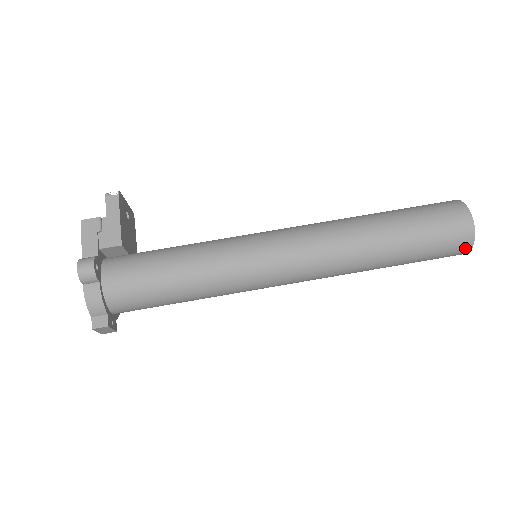
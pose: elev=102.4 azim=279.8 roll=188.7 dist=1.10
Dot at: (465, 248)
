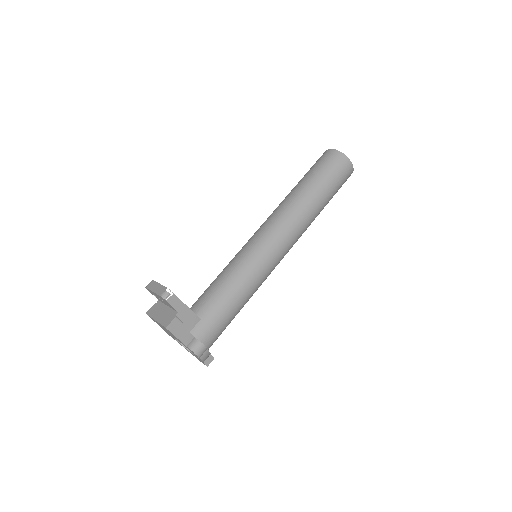
Dot at: occluded
